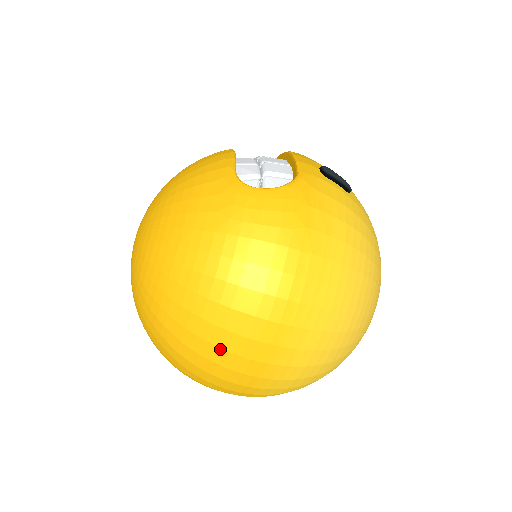
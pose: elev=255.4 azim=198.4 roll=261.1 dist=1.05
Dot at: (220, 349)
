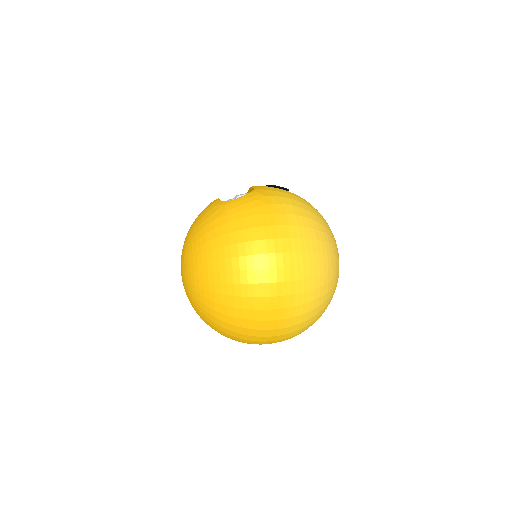
Dot at: (250, 285)
